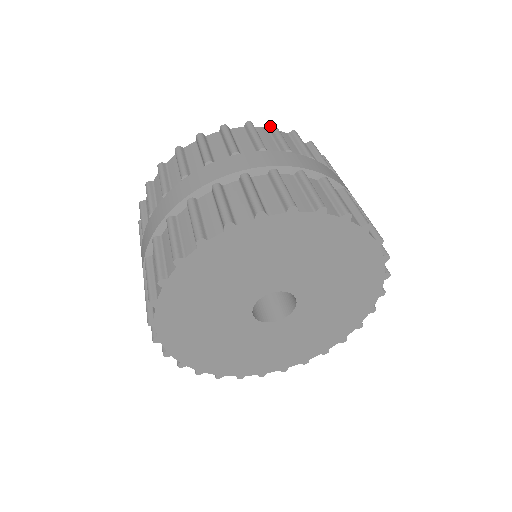
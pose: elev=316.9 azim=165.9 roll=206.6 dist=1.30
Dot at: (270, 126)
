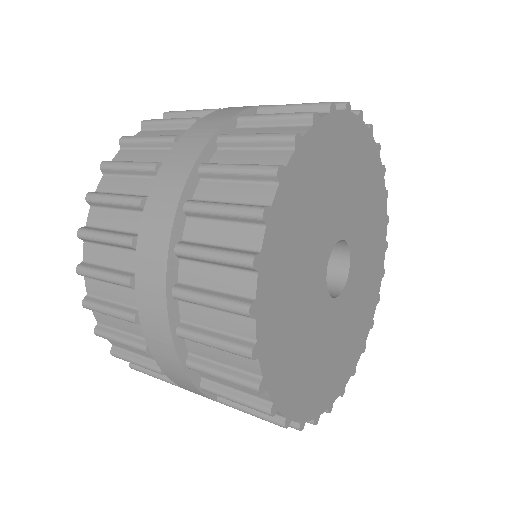
Dot at: occluded
